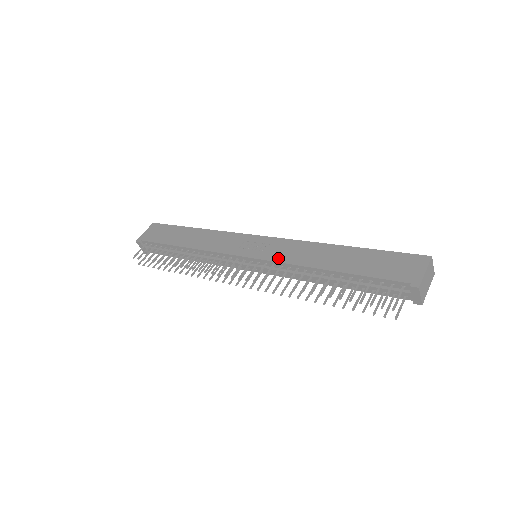
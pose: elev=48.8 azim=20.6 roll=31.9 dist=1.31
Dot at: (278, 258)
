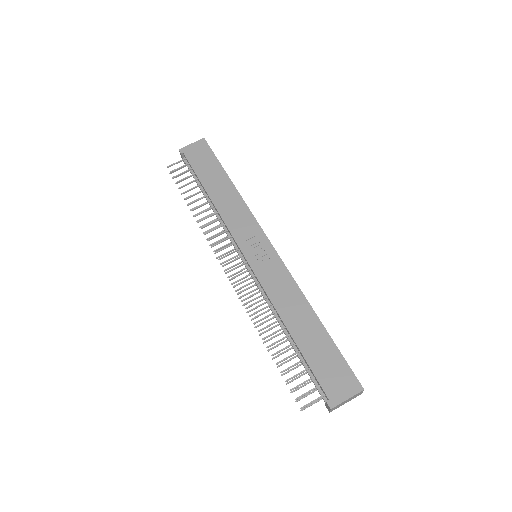
Dot at: (265, 282)
